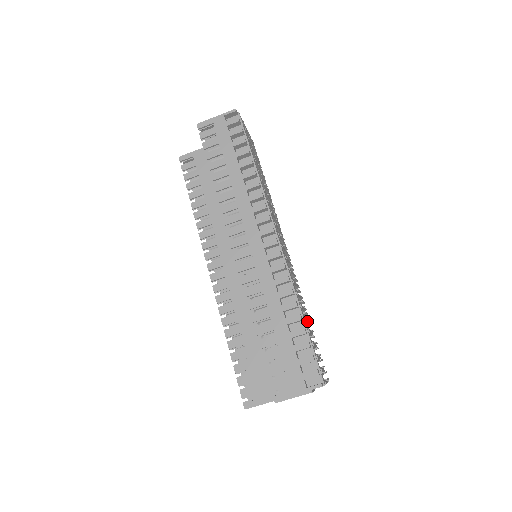
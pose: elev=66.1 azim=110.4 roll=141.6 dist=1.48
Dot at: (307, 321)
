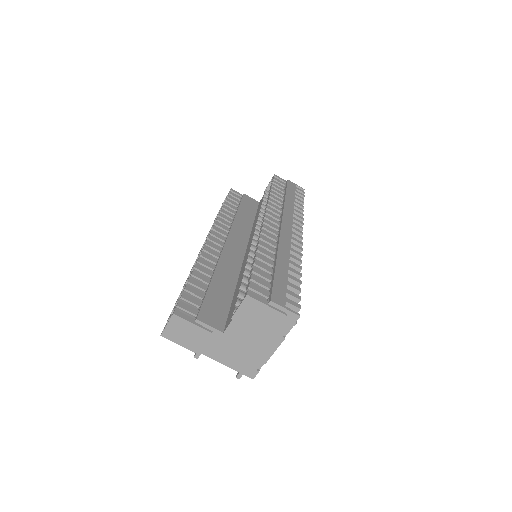
Dot at: occluded
